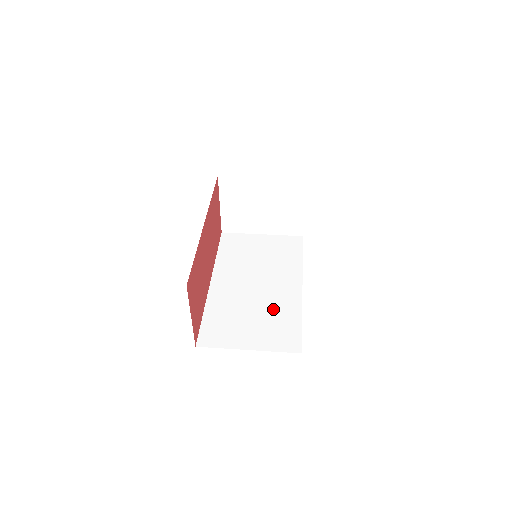
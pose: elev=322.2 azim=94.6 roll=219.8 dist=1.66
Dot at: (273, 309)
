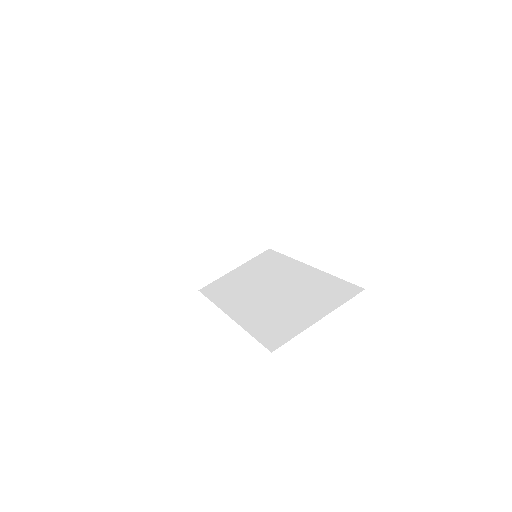
Dot at: (305, 289)
